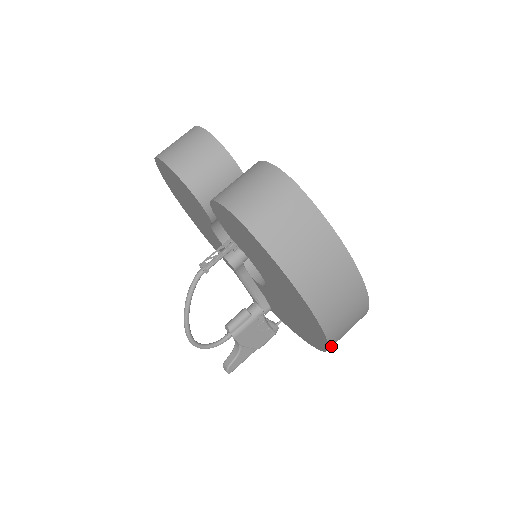
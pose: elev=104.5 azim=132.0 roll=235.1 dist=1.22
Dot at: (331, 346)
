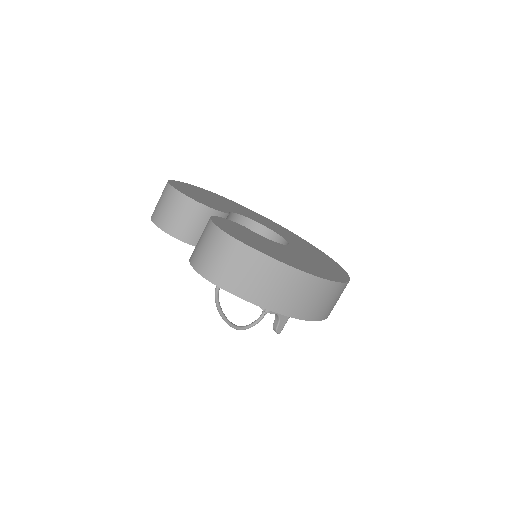
Dot at: (326, 317)
